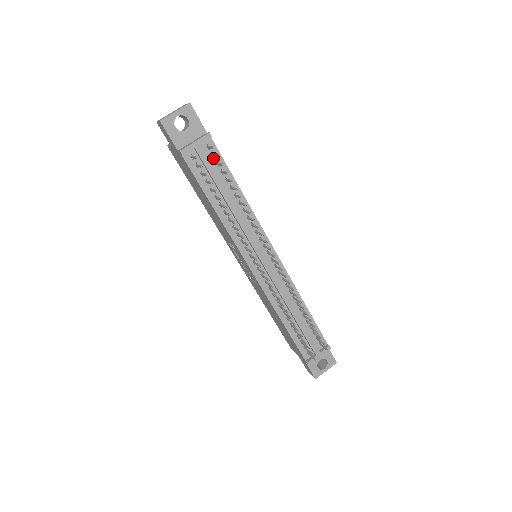
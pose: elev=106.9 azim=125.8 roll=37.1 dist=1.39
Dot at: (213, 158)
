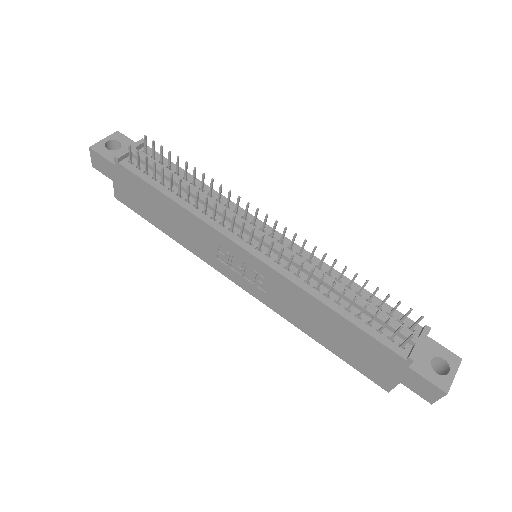
Dot at: (155, 160)
